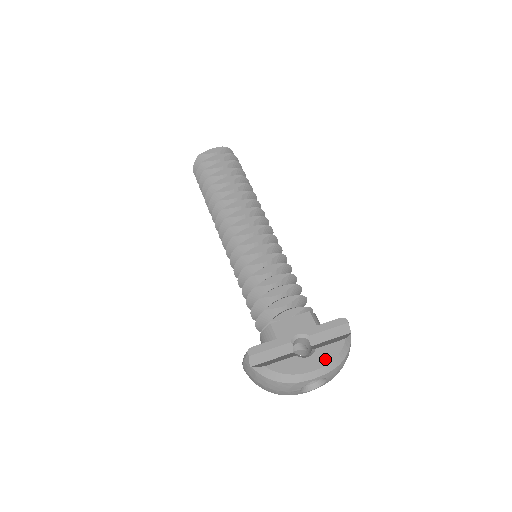
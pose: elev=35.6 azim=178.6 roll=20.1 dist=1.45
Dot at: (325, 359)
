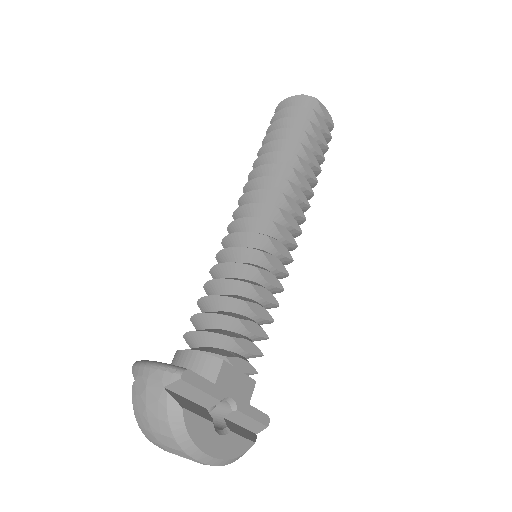
Dot at: (228, 451)
